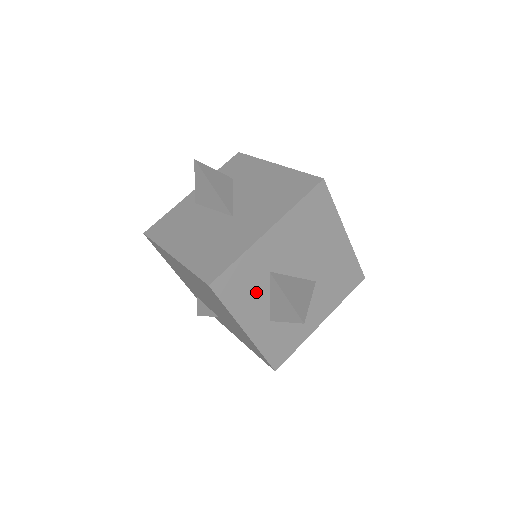
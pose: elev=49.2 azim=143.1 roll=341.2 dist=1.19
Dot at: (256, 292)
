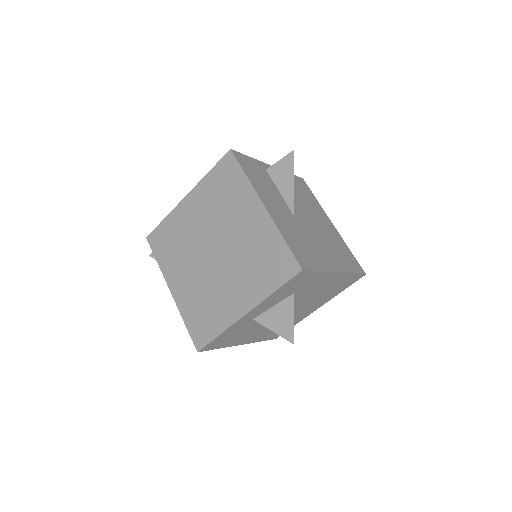
Dot at: occluded
